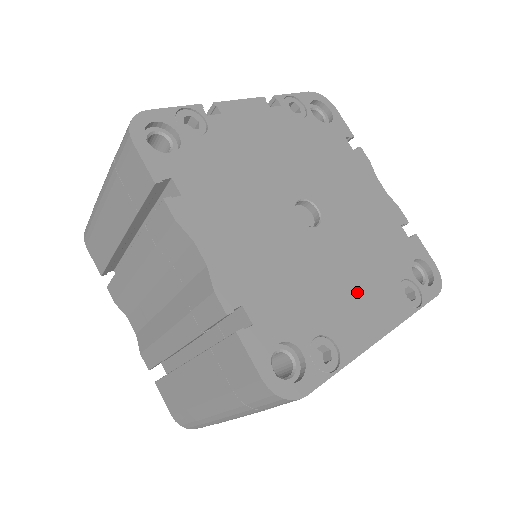
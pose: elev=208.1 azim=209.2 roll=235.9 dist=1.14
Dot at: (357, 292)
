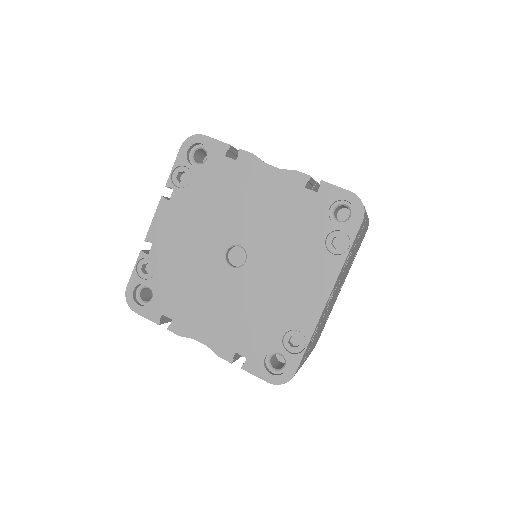
Dot at: (295, 282)
